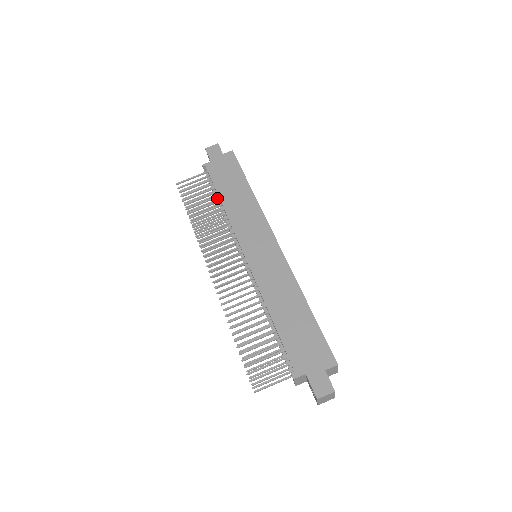
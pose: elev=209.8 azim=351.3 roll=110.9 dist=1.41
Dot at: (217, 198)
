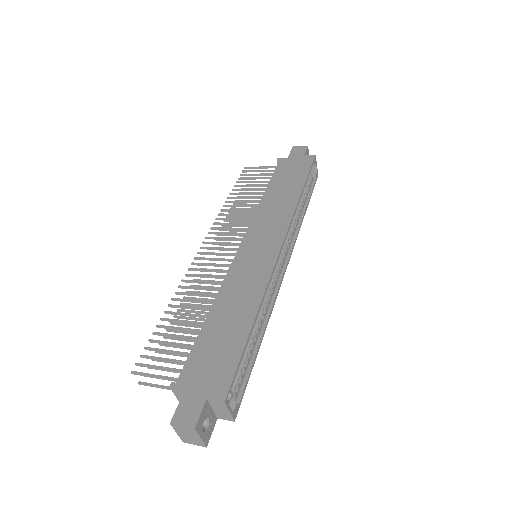
Dot at: occluded
